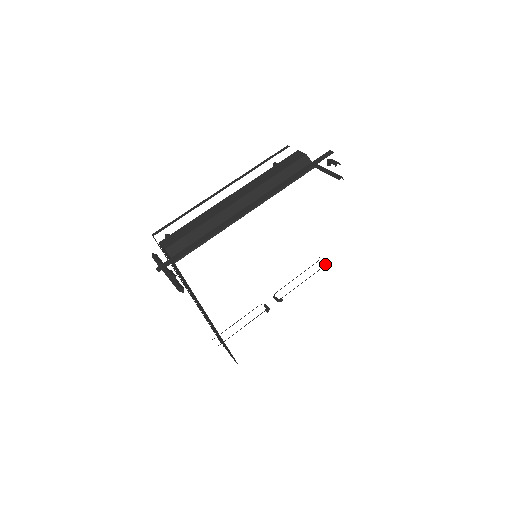
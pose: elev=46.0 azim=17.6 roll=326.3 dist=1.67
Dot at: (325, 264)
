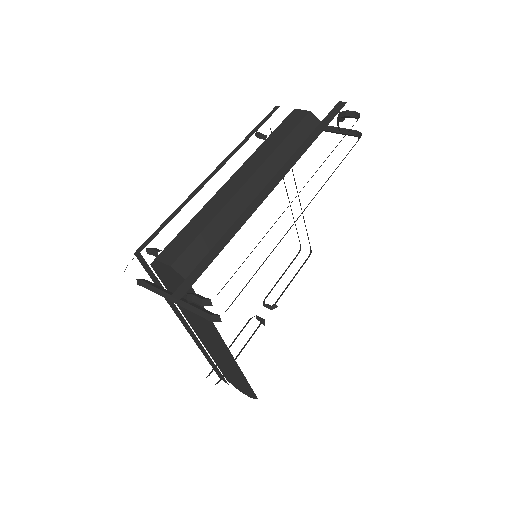
Dot at: (310, 253)
